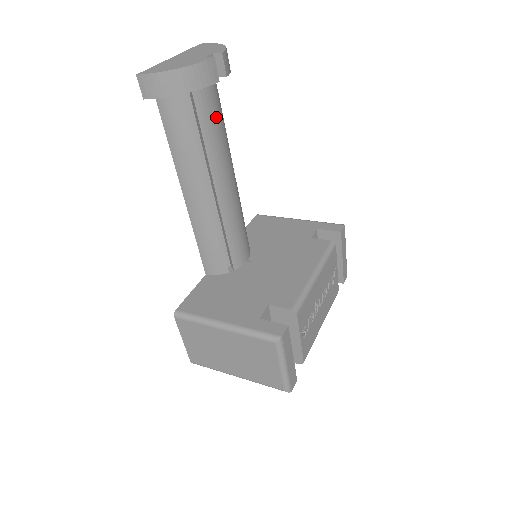
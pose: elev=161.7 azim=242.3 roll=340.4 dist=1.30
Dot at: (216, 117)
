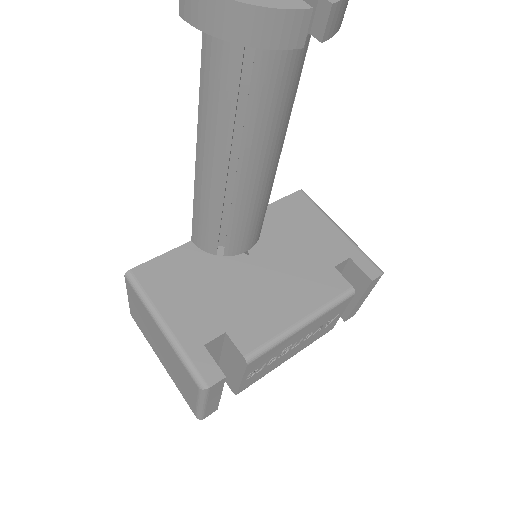
Dot at: (281, 86)
